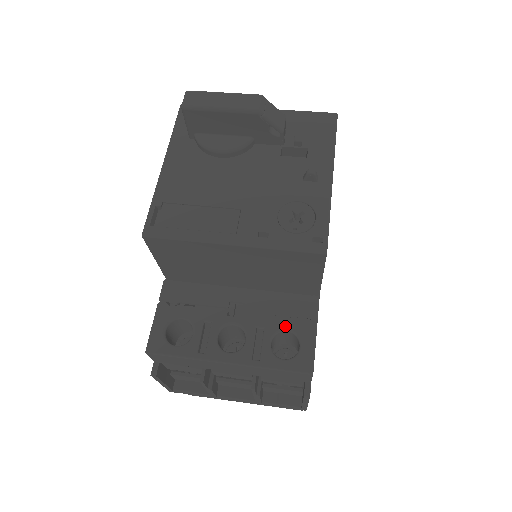
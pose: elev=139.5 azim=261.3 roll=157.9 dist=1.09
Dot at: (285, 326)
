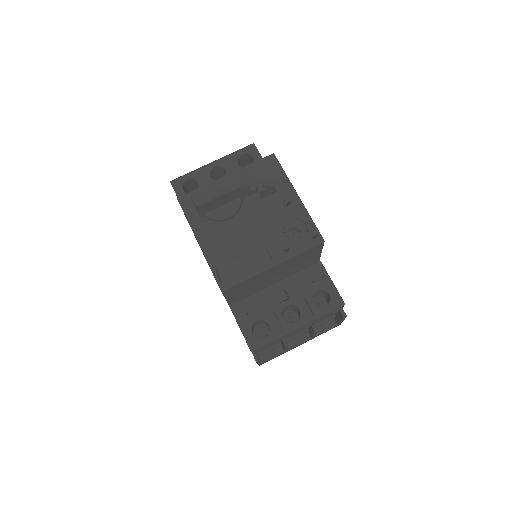
Dot at: (314, 289)
